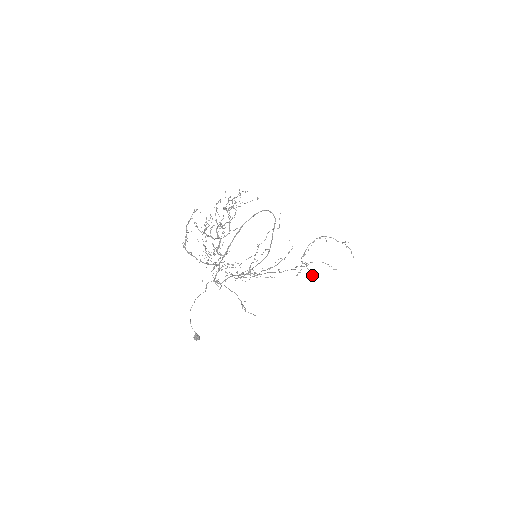
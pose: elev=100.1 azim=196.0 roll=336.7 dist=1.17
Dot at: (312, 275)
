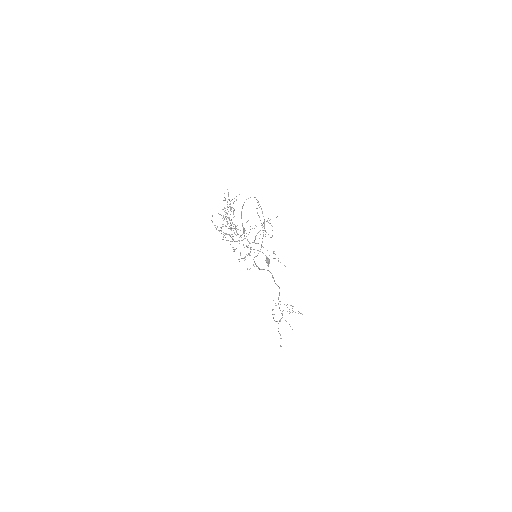
Dot at: (290, 326)
